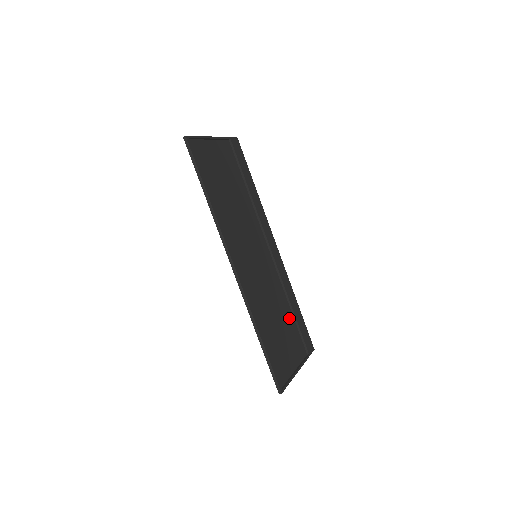
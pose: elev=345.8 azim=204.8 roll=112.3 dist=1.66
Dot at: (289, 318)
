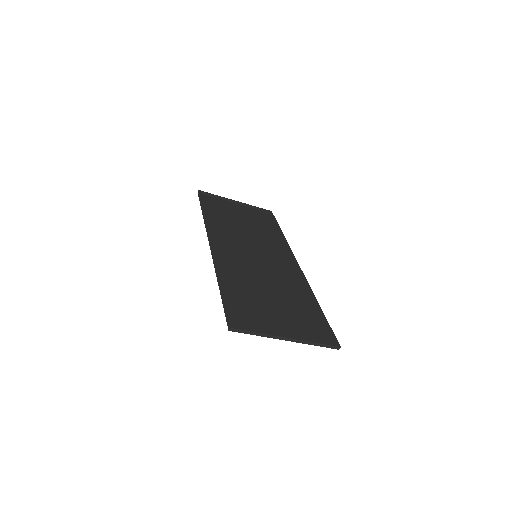
Dot at: (295, 306)
